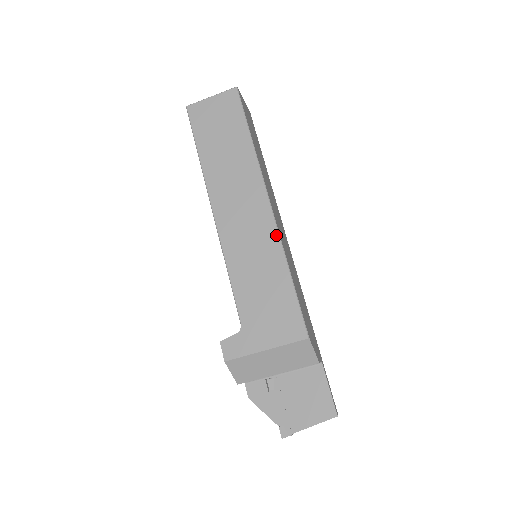
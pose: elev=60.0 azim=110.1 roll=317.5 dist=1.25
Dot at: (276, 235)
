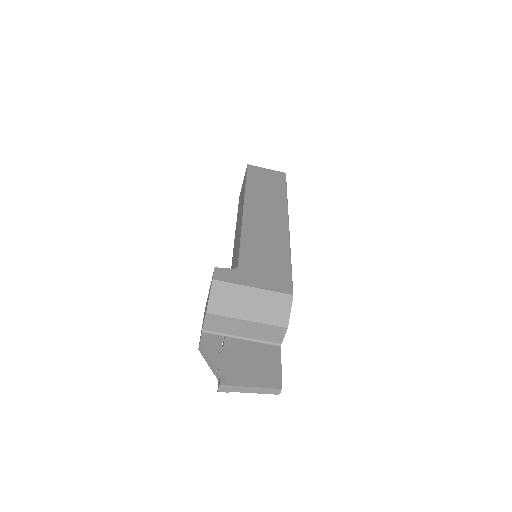
Dot at: (287, 237)
